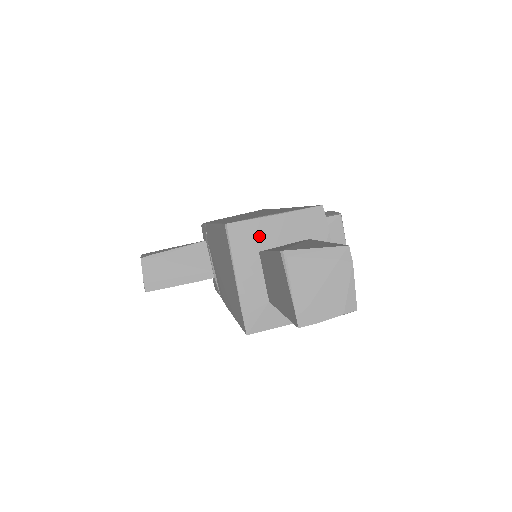
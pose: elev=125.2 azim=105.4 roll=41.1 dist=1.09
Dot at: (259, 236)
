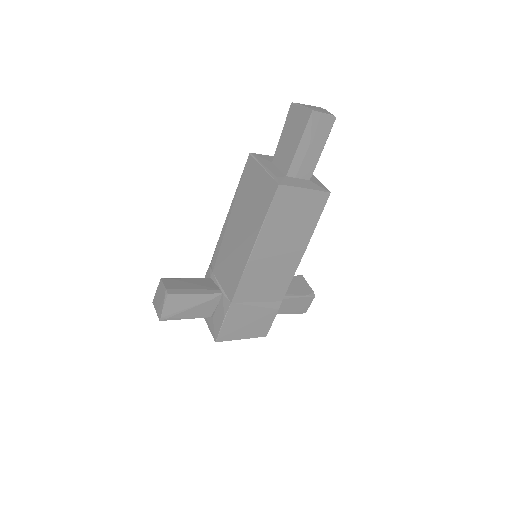
Dot at: (270, 159)
